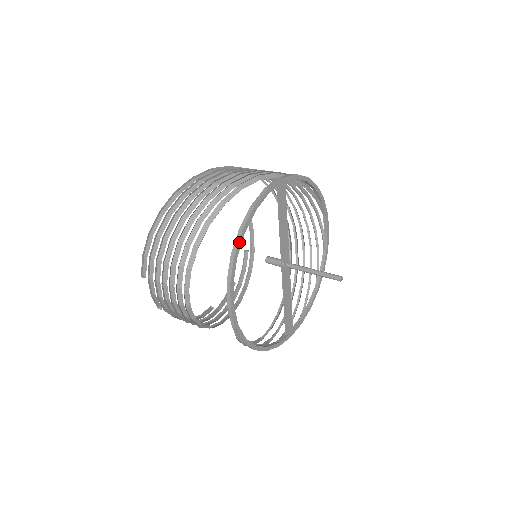
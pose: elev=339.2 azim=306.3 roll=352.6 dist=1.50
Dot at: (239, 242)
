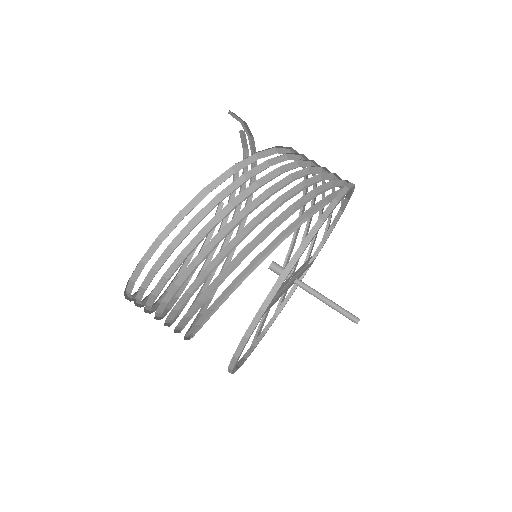
Dot at: (232, 371)
